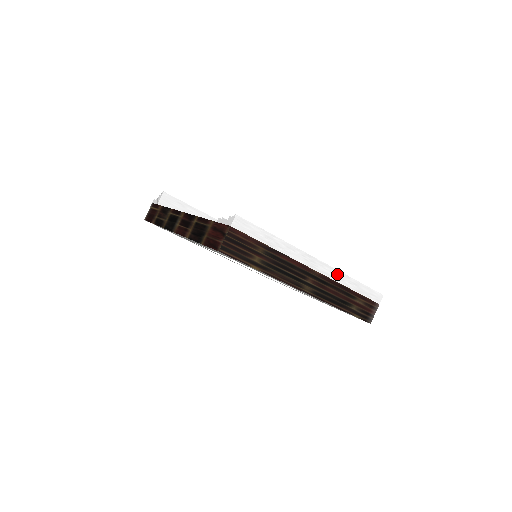
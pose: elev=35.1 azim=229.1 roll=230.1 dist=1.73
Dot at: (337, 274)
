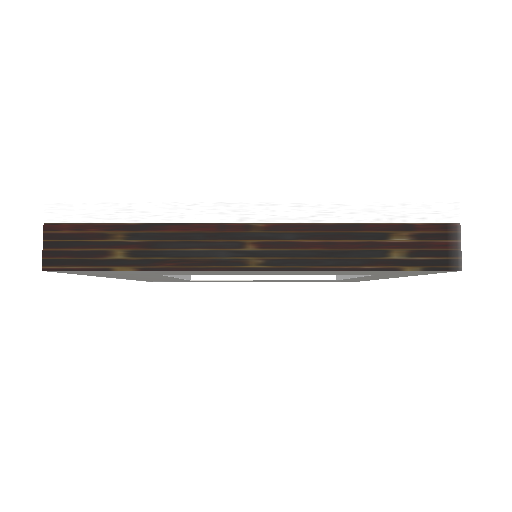
Dot at: (310, 209)
